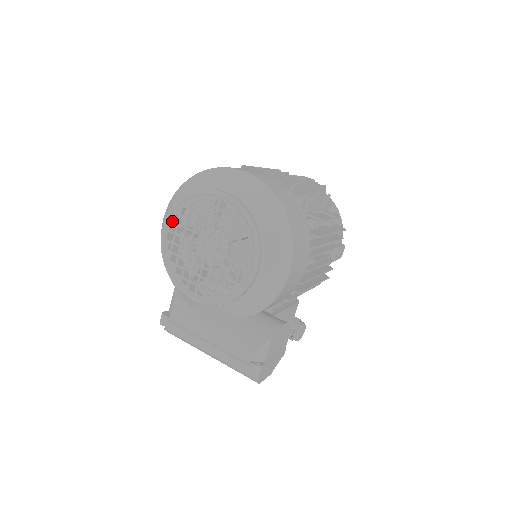
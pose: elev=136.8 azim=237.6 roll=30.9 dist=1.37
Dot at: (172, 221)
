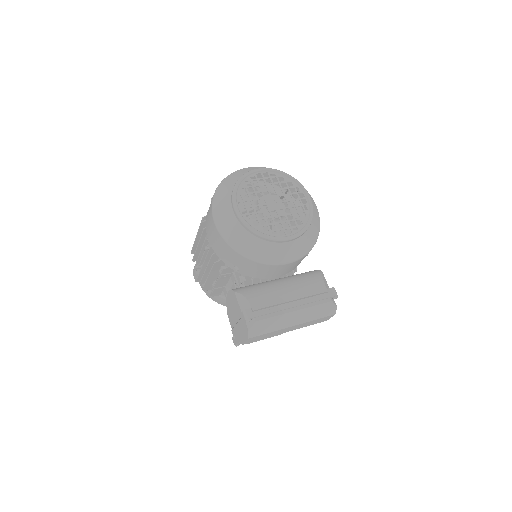
Dot at: (239, 201)
